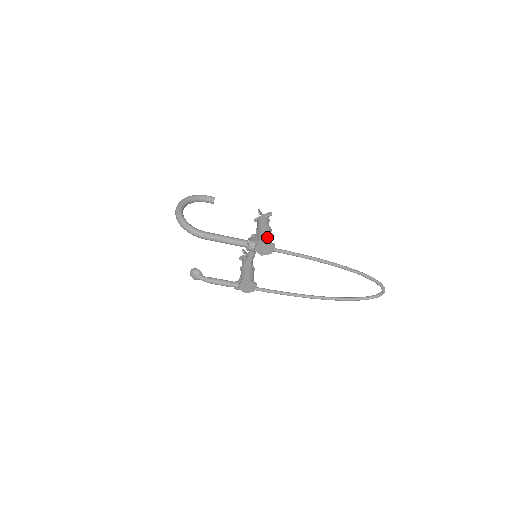
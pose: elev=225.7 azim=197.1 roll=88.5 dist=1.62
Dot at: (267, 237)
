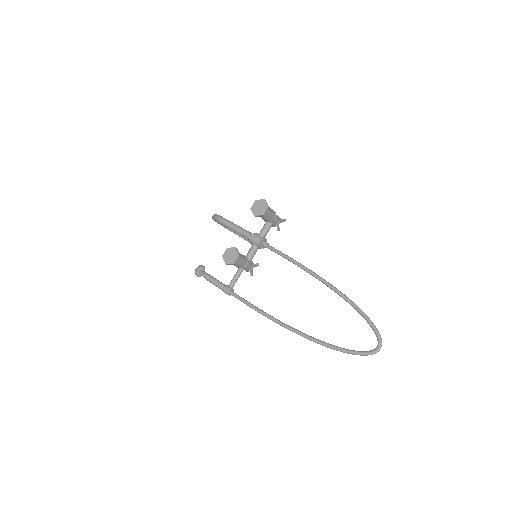
Dot at: occluded
